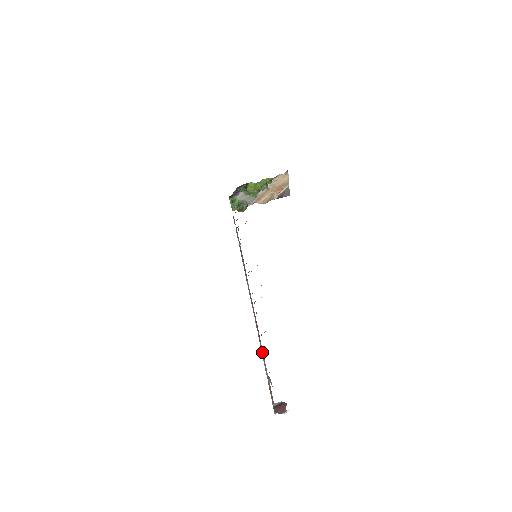
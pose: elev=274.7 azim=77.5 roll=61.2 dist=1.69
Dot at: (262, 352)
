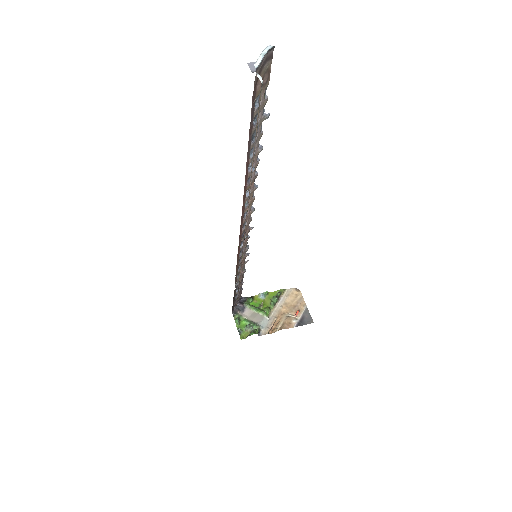
Dot at: occluded
